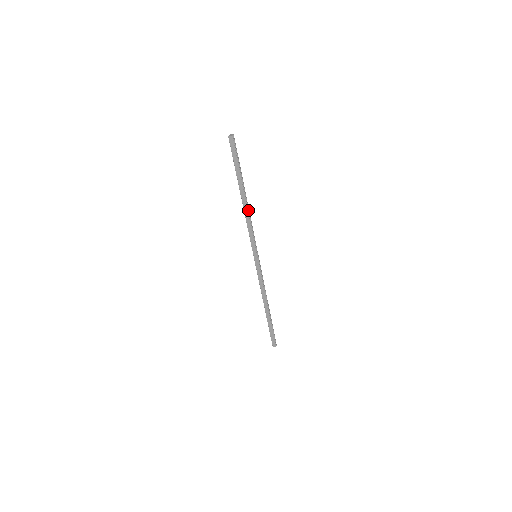
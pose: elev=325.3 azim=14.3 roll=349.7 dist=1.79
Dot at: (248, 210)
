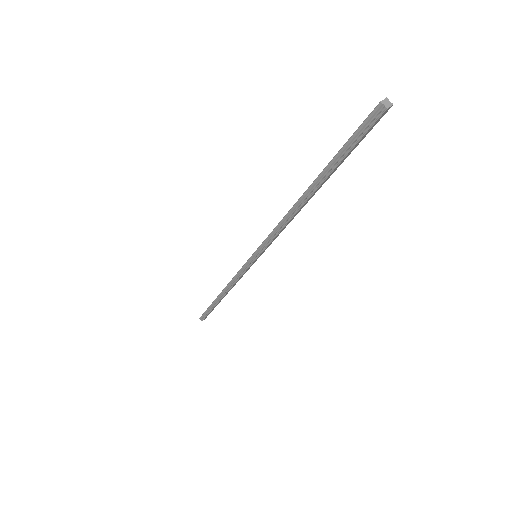
Dot at: occluded
